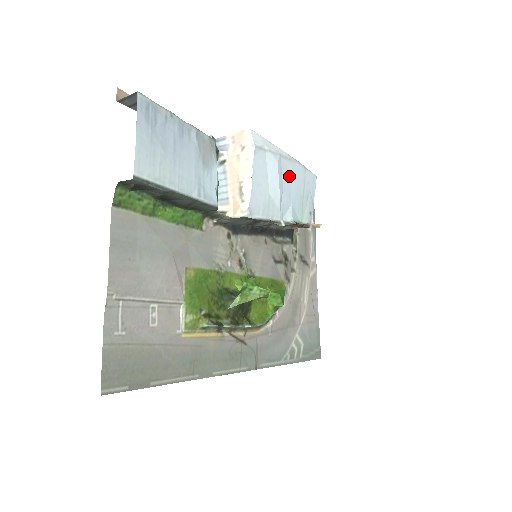
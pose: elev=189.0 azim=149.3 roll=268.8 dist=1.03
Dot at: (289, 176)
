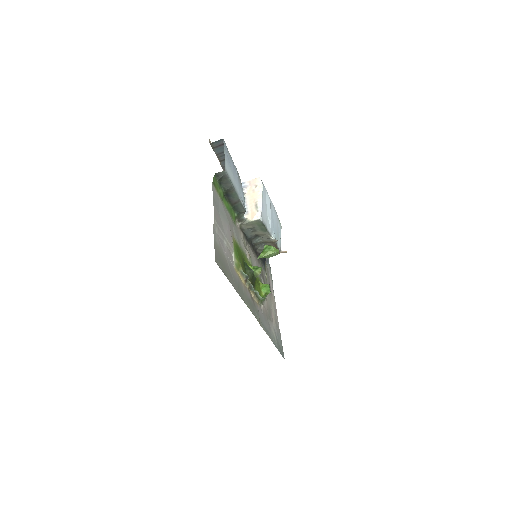
Dot at: (273, 214)
